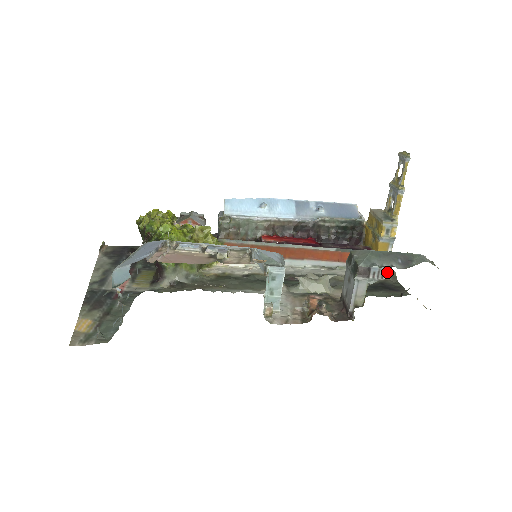
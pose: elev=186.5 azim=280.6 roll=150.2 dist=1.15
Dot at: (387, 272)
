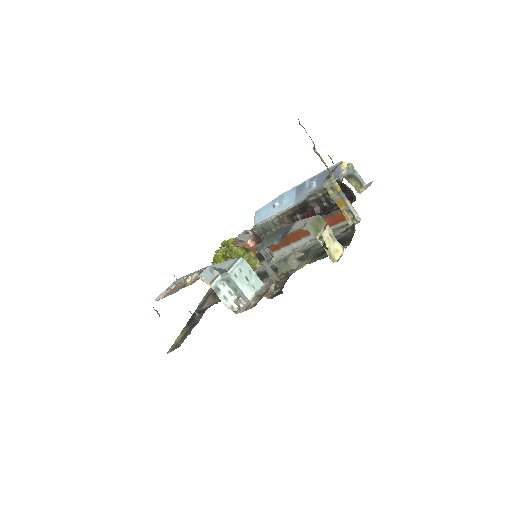
Dot at: (271, 251)
